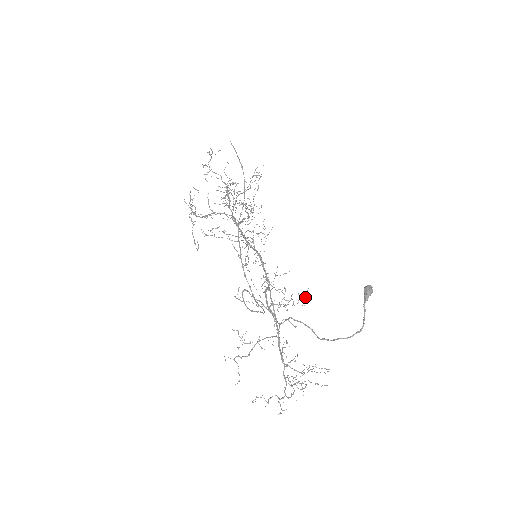
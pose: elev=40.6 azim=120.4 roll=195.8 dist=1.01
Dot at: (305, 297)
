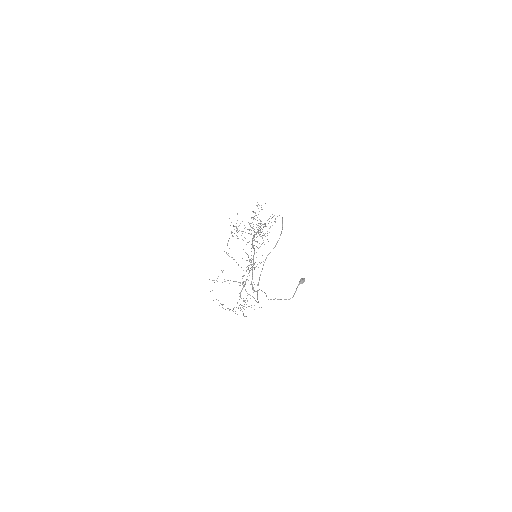
Dot at: (260, 263)
